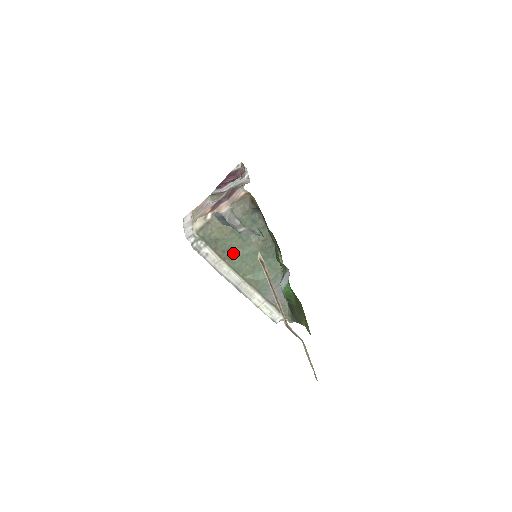
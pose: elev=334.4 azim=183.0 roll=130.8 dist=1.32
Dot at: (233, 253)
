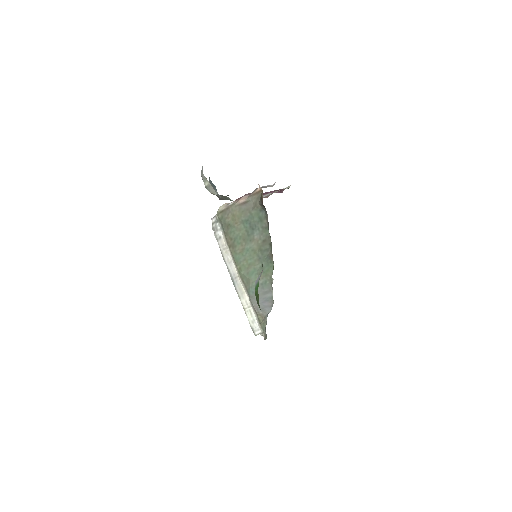
Dot at: (238, 243)
